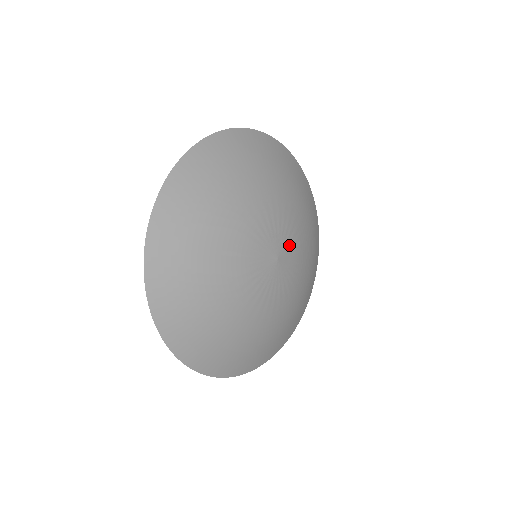
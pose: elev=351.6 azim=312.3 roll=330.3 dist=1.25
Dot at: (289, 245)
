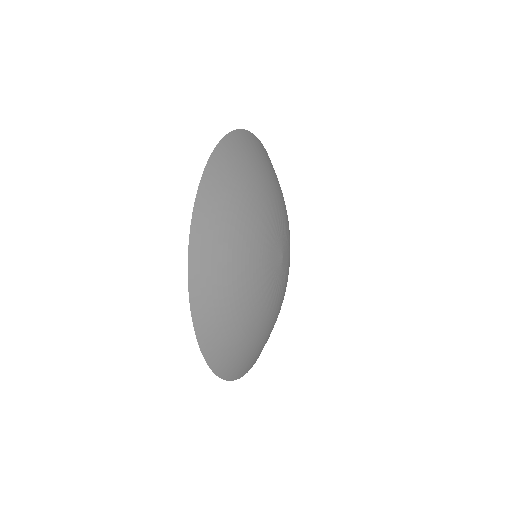
Dot at: (285, 237)
